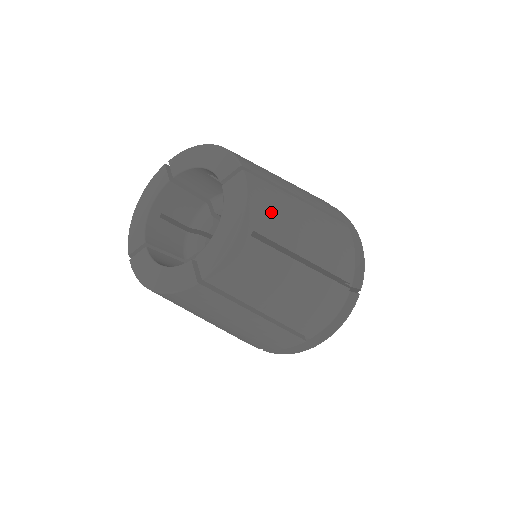
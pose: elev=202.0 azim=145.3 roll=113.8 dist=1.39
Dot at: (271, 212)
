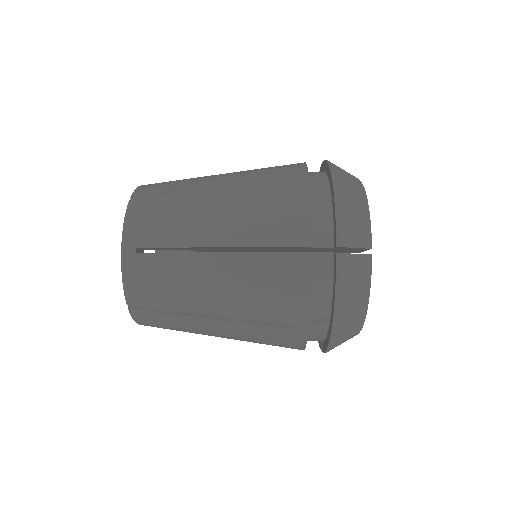
Dot at: (156, 222)
